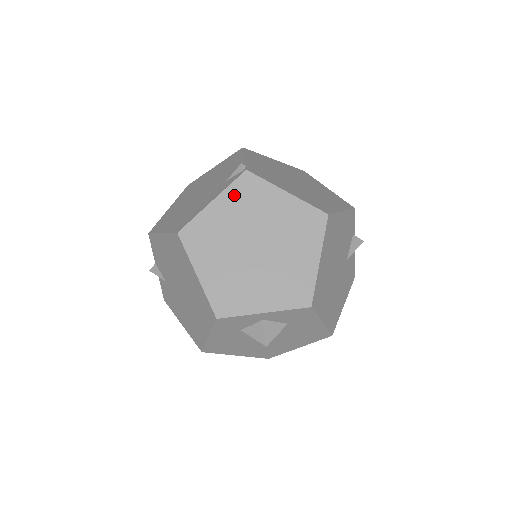
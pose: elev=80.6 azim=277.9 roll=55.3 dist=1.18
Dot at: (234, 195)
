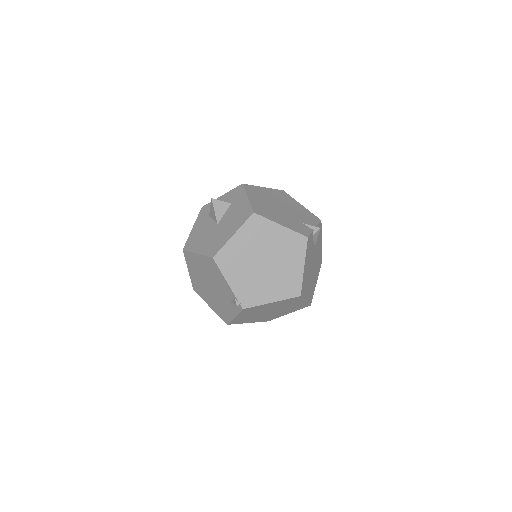
Dot at: (244, 313)
